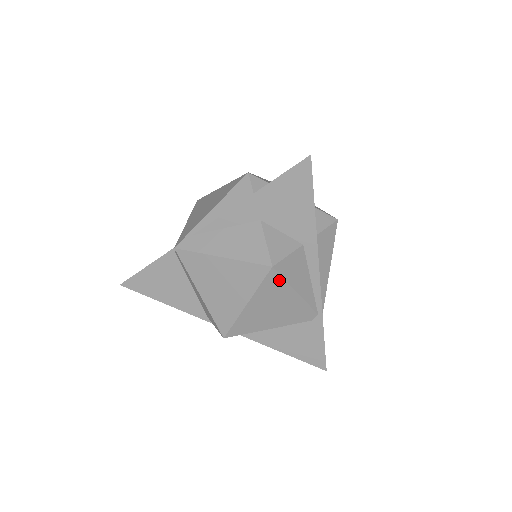
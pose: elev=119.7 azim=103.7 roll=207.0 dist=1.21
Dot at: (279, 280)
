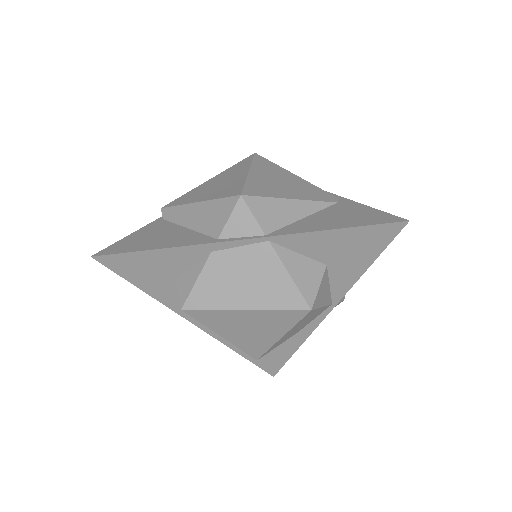
Dot at: (269, 163)
